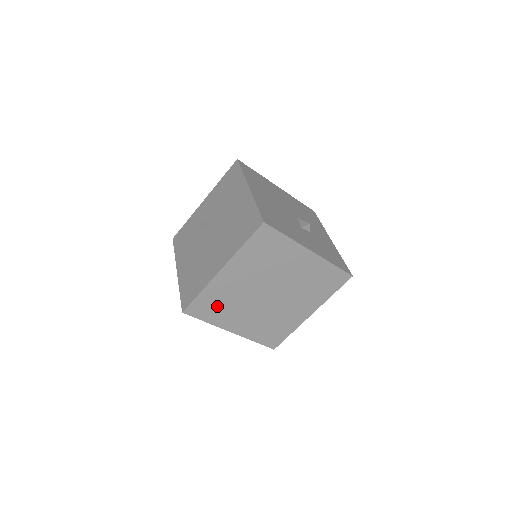
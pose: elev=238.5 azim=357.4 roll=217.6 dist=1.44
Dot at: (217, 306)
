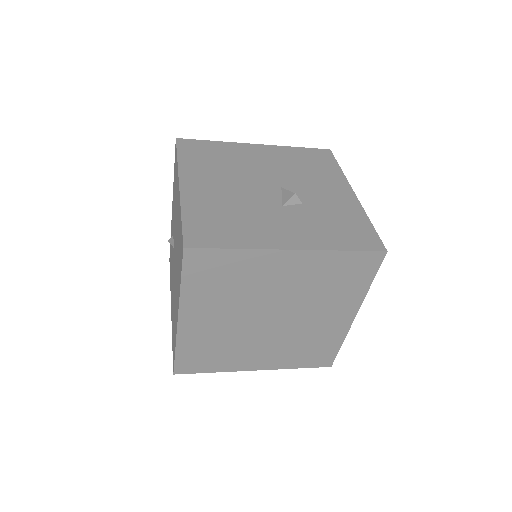
Dot at: (211, 354)
